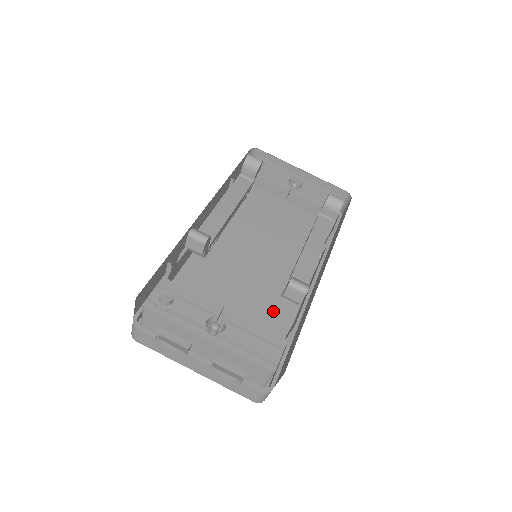
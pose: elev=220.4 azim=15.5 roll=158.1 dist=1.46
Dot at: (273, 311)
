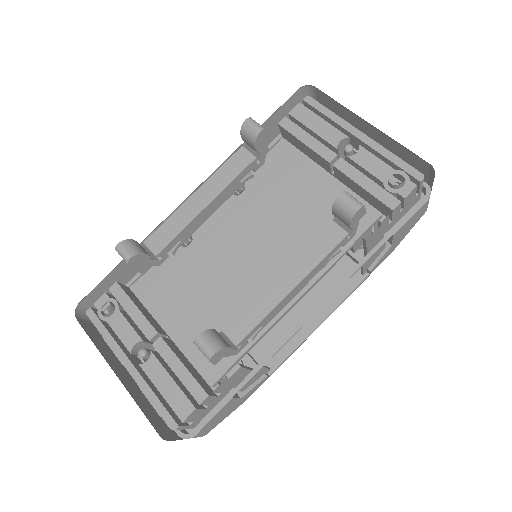
Dot at: occluded
